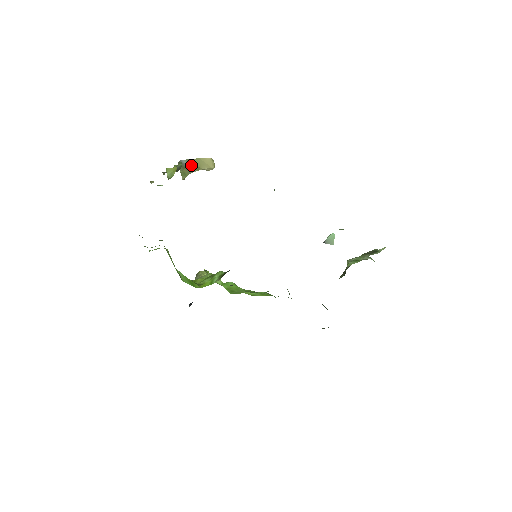
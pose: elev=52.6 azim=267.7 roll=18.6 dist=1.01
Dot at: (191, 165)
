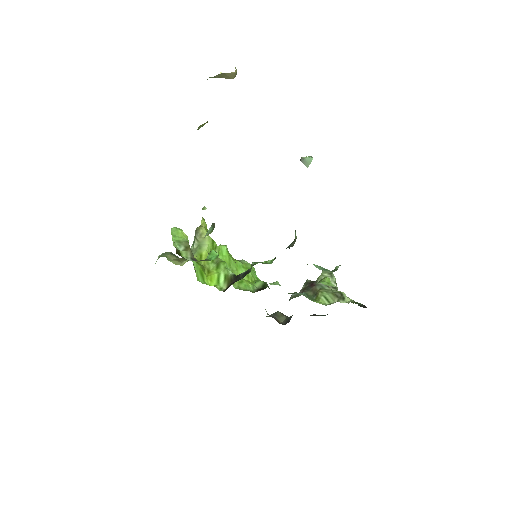
Dot at: (214, 77)
